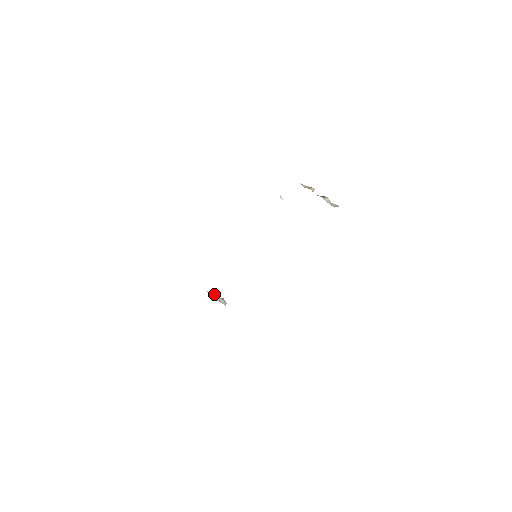
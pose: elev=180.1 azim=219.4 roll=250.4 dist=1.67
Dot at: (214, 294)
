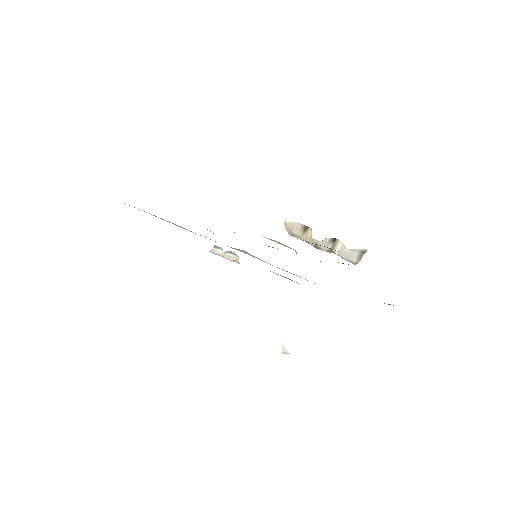
Dot at: (218, 250)
